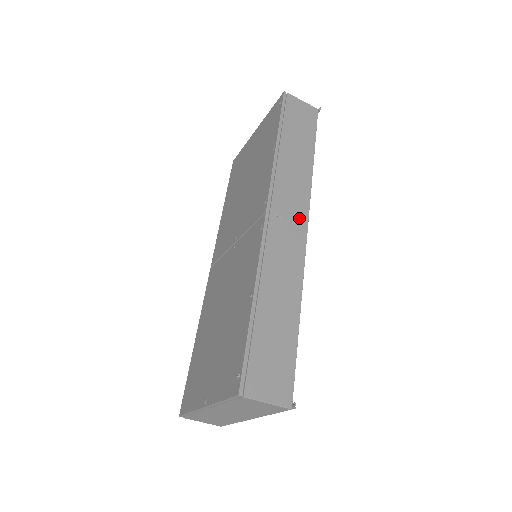
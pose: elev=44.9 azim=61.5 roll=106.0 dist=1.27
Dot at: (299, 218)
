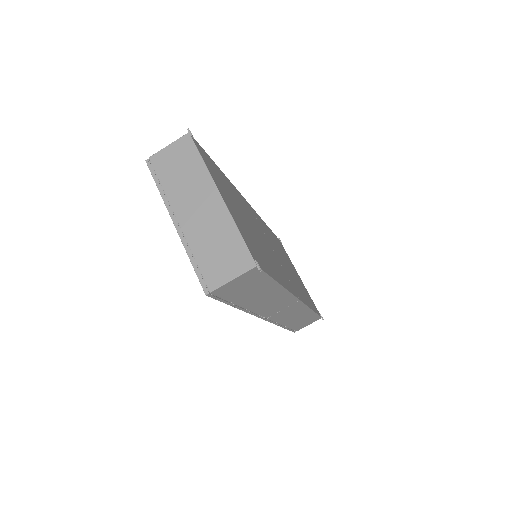
Dot at: occluded
